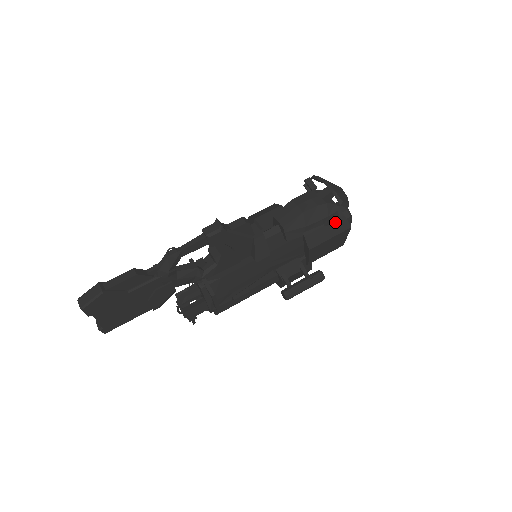
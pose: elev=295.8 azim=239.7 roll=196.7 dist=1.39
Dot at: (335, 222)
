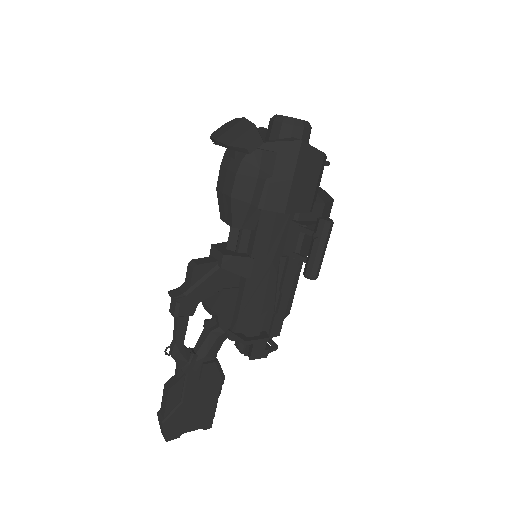
Dot at: (277, 159)
